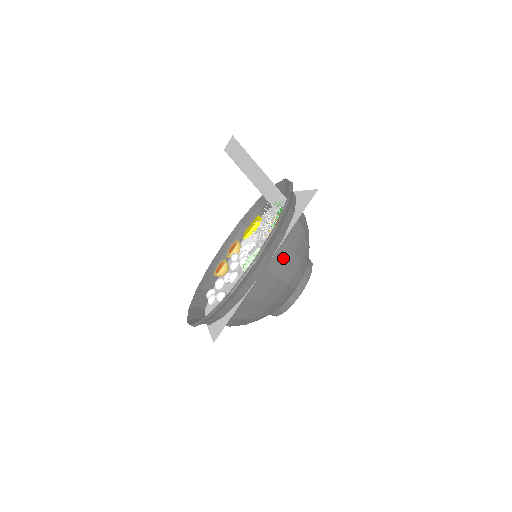
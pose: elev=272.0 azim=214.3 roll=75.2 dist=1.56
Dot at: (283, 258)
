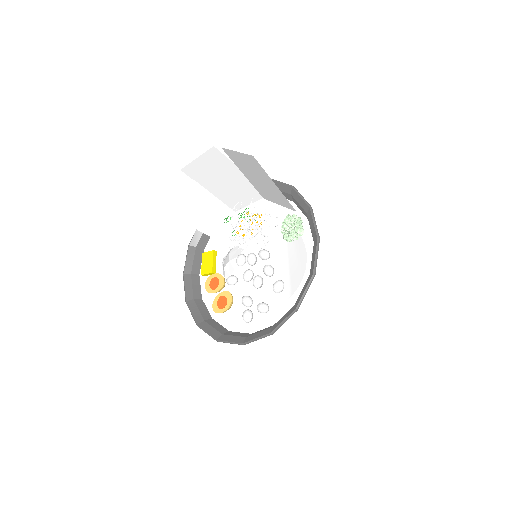
Dot at: occluded
